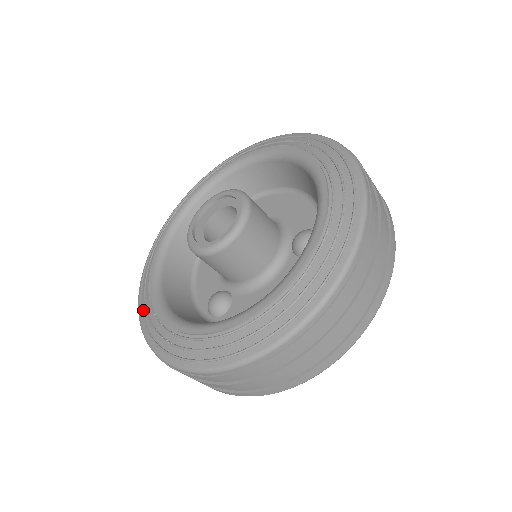
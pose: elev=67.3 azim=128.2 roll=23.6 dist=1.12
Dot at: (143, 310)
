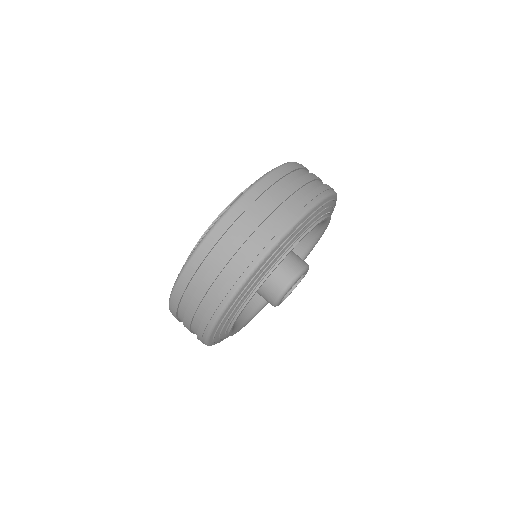
Dot at: occluded
